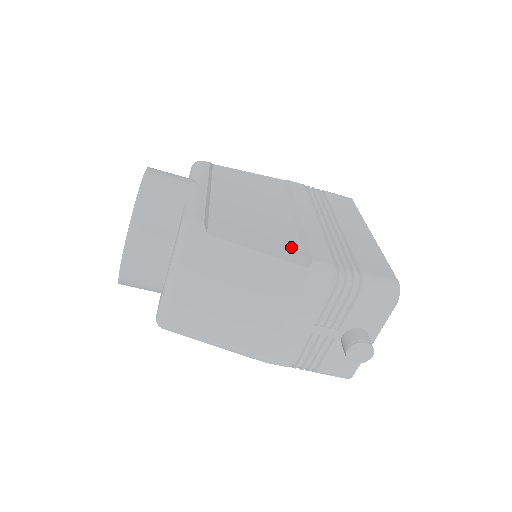
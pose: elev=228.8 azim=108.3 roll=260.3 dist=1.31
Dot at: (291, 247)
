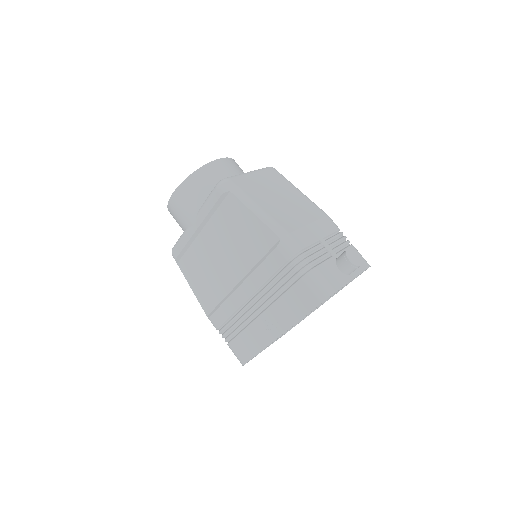
Dot at: occluded
